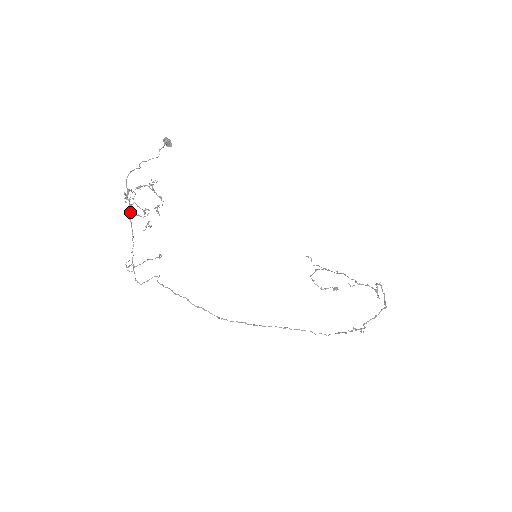
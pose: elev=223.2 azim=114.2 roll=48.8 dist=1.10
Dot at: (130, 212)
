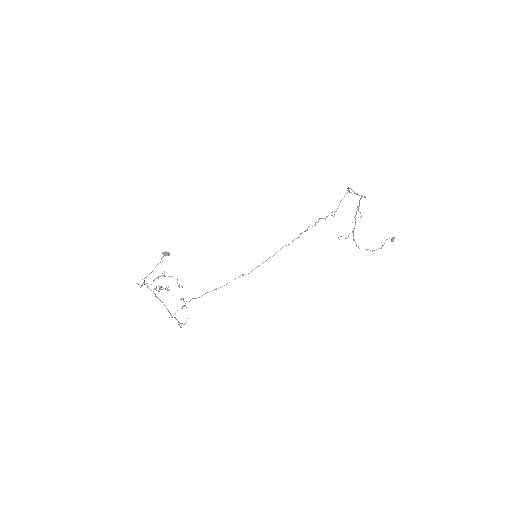
Dot at: (155, 294)
